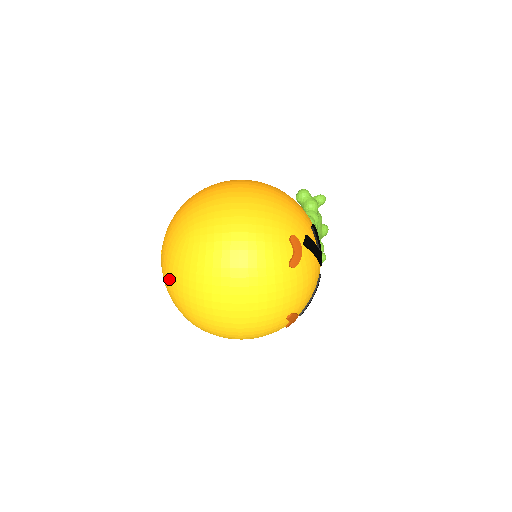
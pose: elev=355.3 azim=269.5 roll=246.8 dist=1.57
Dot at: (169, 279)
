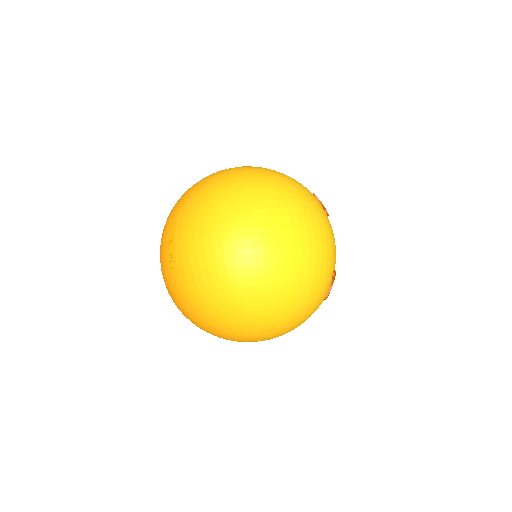
Dot at: (214, 236)
